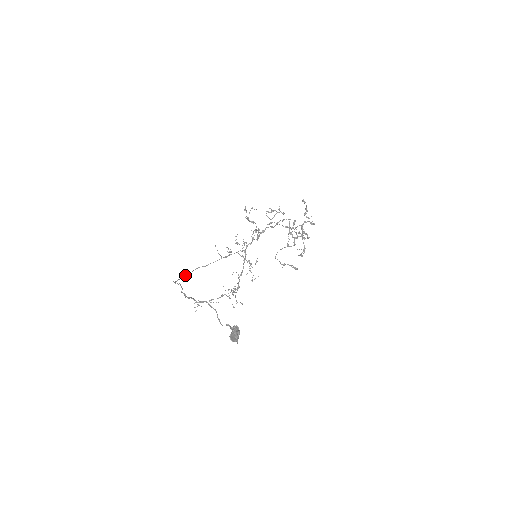
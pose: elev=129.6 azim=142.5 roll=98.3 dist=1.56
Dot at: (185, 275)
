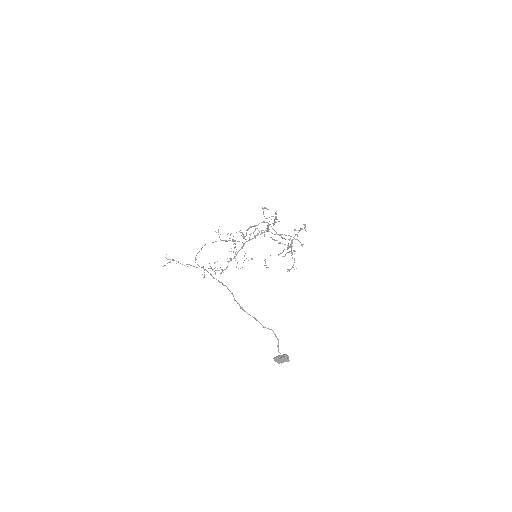
Dot at: occluded
